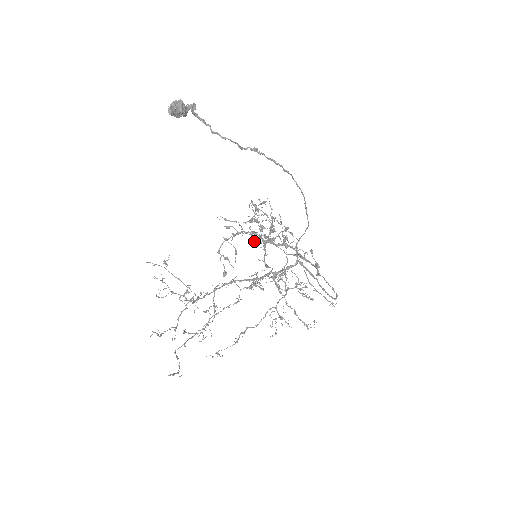
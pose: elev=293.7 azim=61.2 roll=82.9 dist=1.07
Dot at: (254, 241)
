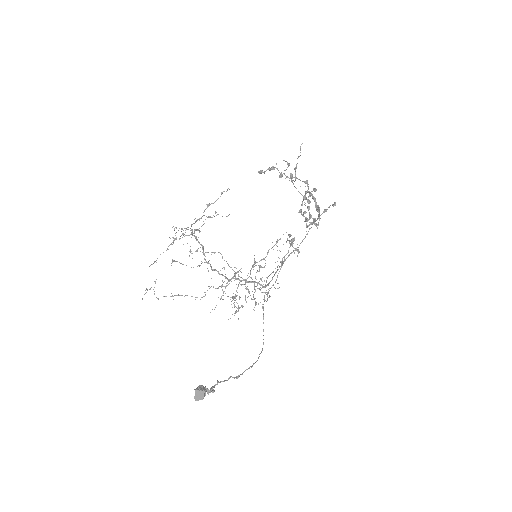
Dot at: occluded
